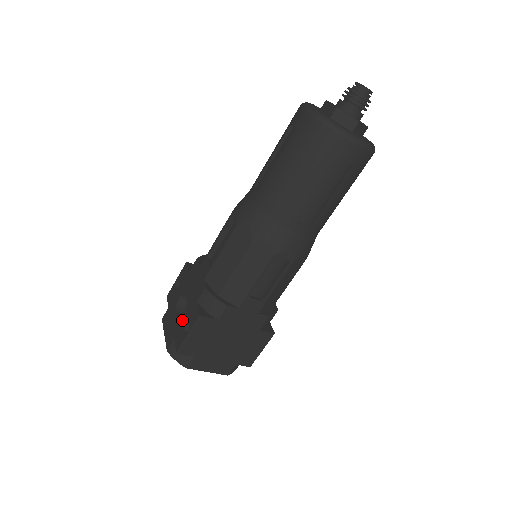
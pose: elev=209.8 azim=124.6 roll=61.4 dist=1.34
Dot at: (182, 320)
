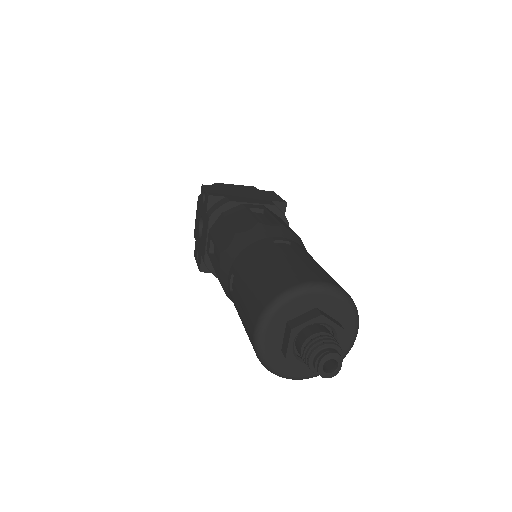
Dot at: (198, 242)
